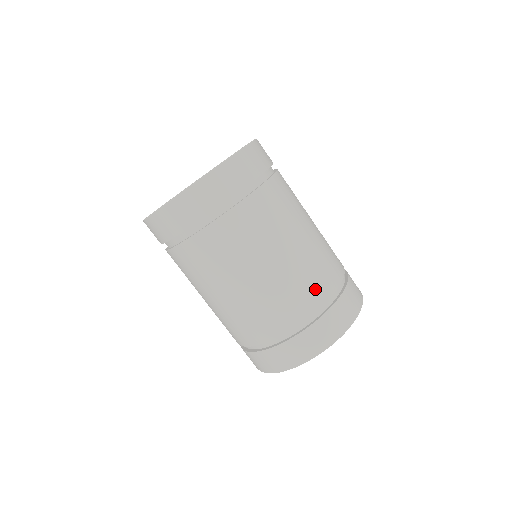
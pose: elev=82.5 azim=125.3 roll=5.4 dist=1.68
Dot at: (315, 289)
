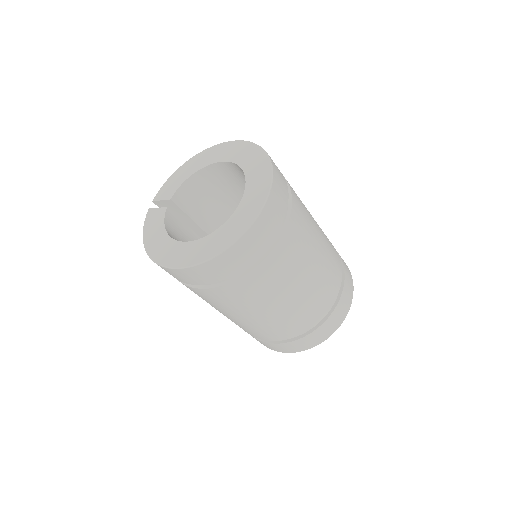
Dot at: occluded
